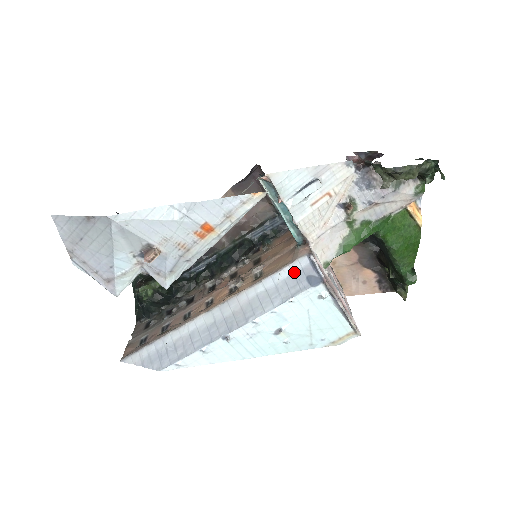
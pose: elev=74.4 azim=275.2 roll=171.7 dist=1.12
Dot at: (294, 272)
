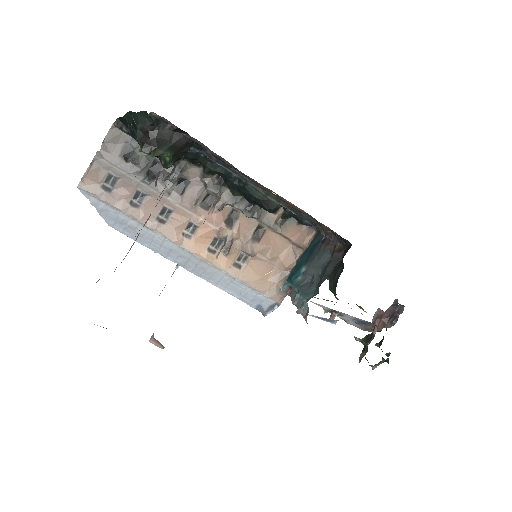
Dot at: (258, 297)
